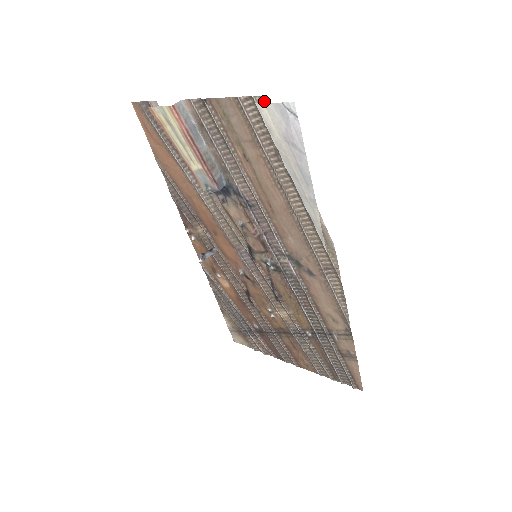
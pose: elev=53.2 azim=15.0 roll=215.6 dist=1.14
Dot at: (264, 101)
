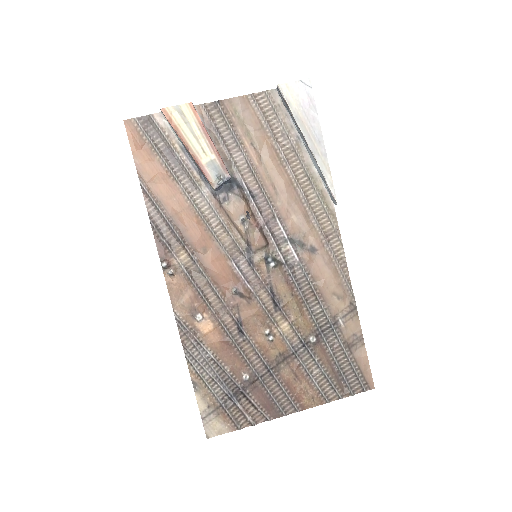
Dot at: (274, 93)
